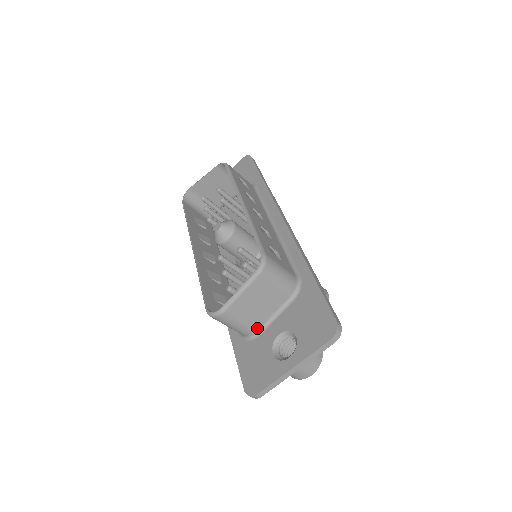
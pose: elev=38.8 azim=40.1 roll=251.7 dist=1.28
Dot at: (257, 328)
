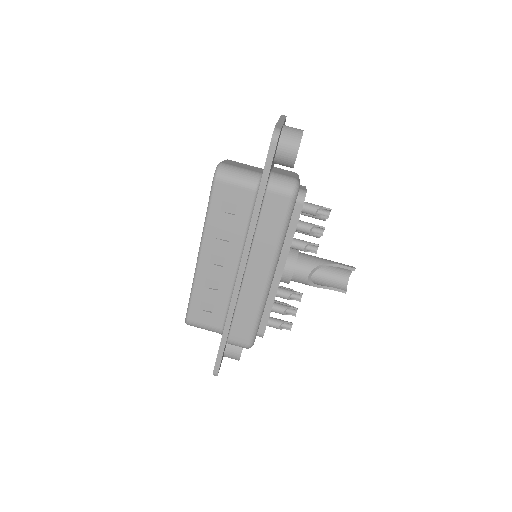
Dot at: (259, 172)
